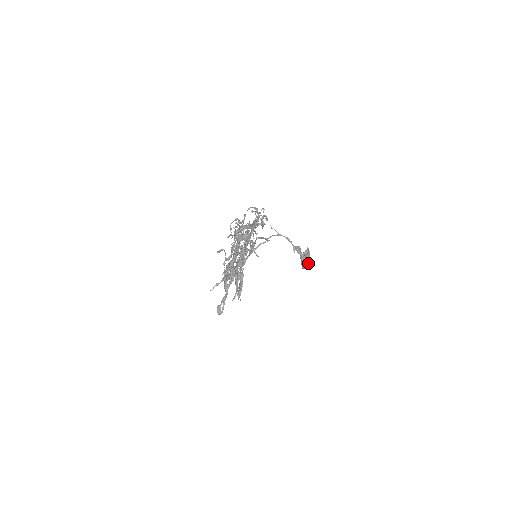
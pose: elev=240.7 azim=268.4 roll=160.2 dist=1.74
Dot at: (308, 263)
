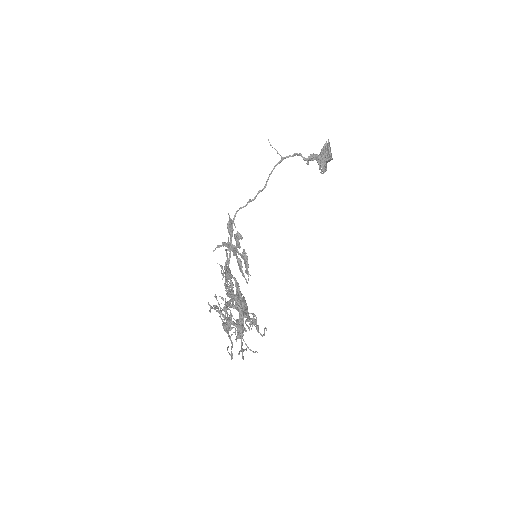
Dot at: (329, 160)
